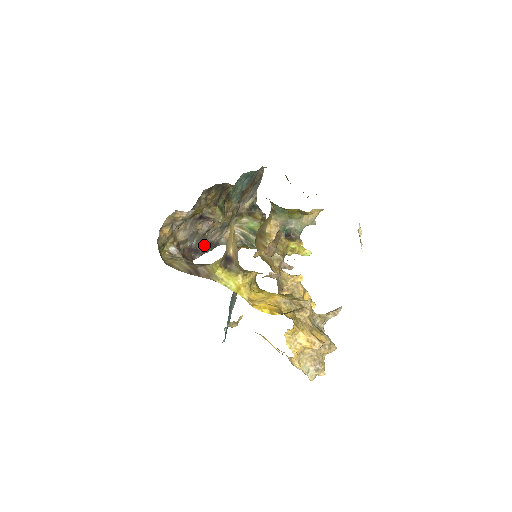
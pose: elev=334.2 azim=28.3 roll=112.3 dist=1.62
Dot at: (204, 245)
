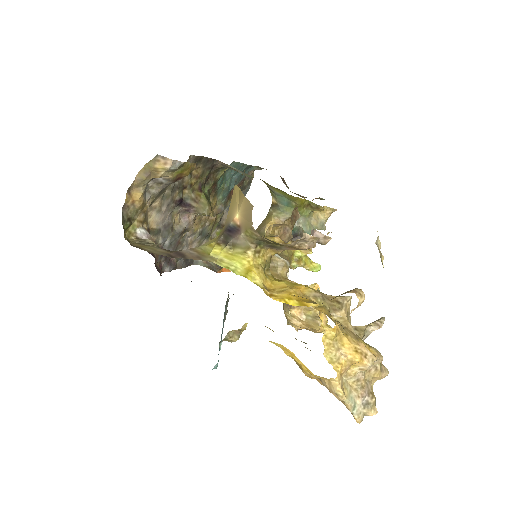
Dot at: occluded
